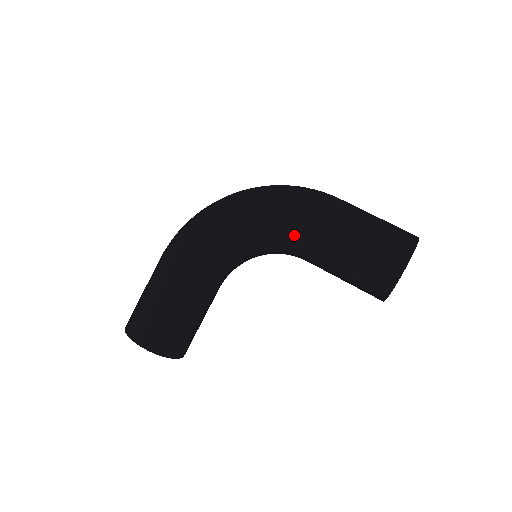
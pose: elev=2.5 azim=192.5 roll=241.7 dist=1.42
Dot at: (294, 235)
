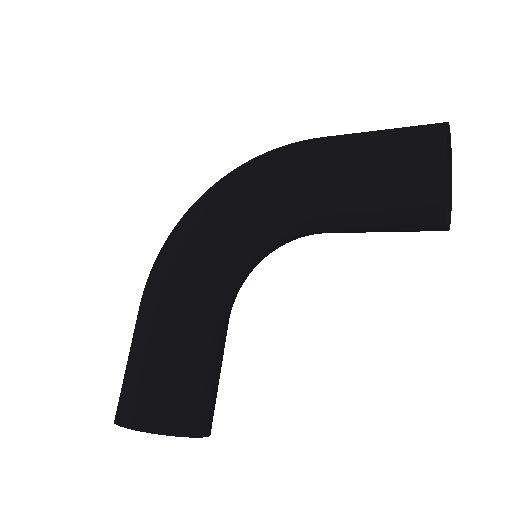
Dot at: (283, 192)
